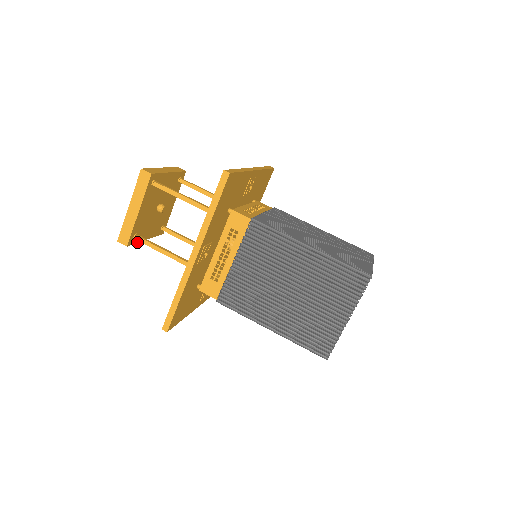
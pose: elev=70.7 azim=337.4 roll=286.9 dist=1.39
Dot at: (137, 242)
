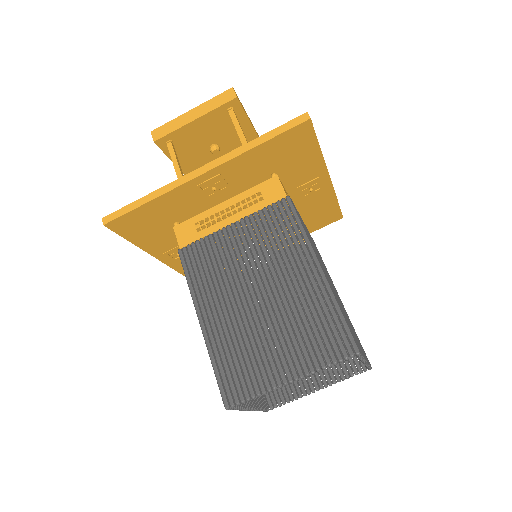
Dot at: (166, 153)
